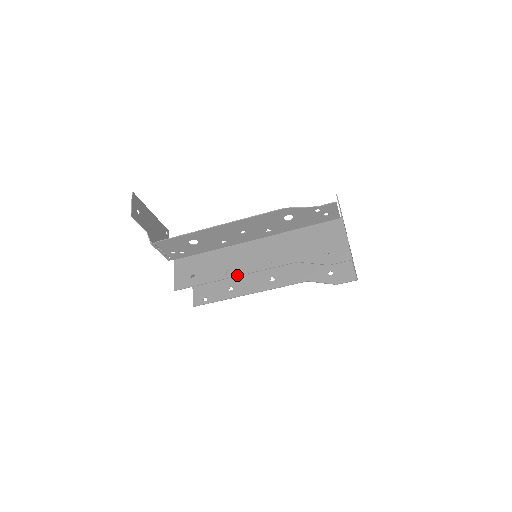
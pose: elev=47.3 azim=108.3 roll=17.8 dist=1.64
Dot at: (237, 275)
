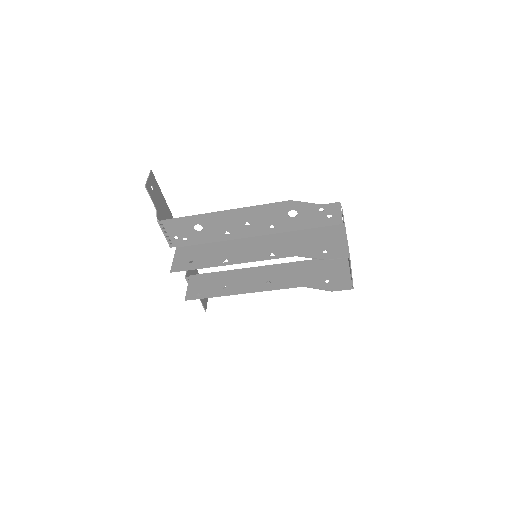
Dot at: (234, 263)
